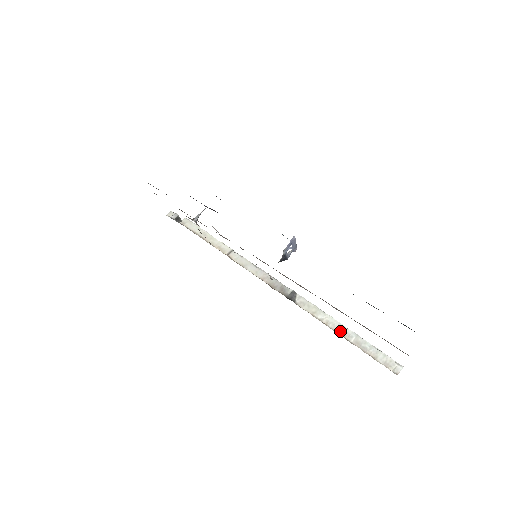
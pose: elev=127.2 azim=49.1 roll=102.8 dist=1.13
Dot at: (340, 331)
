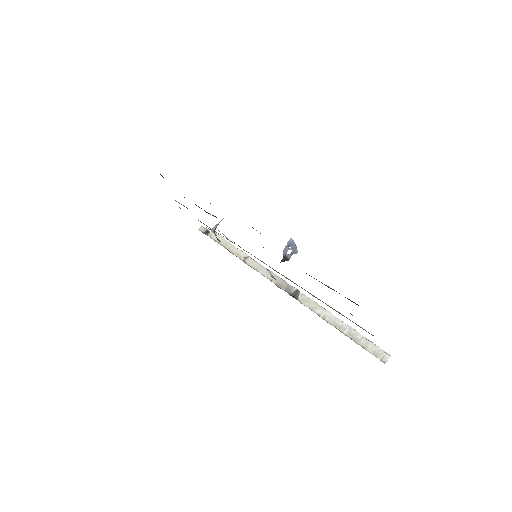
Dot at: (335, 324)
